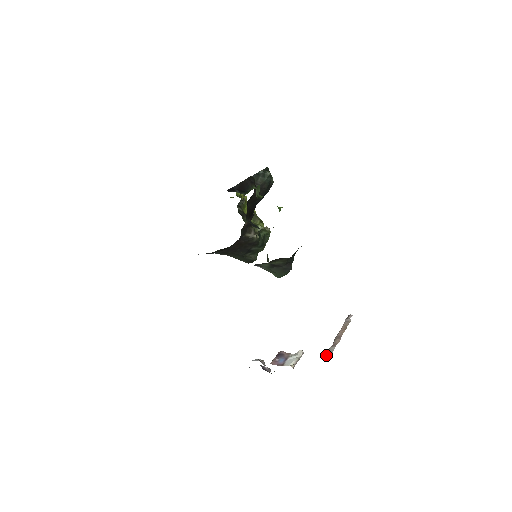
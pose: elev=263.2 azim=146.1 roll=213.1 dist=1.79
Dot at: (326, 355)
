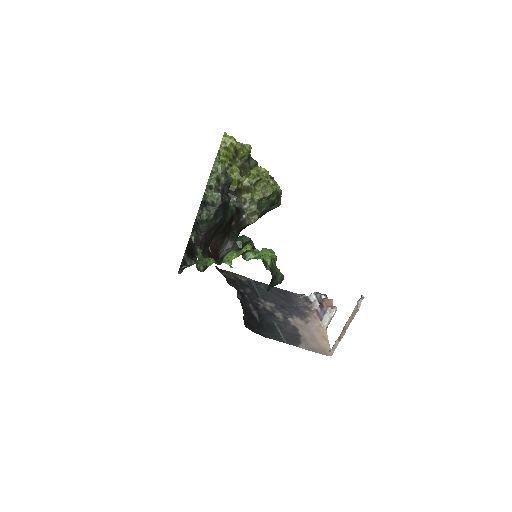
Dot at: (331, 350)
